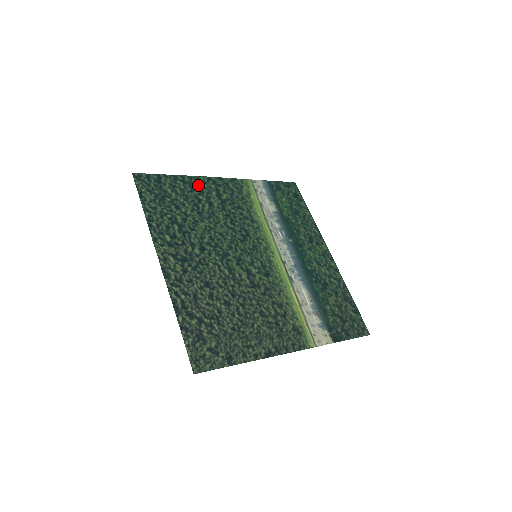
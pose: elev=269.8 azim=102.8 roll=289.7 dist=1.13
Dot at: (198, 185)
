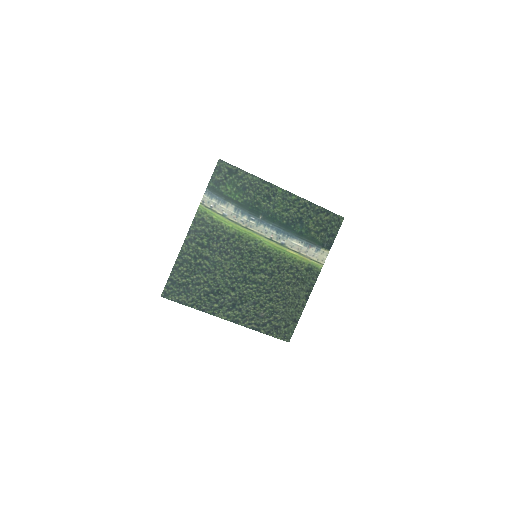
Dot at: (188, 256)
